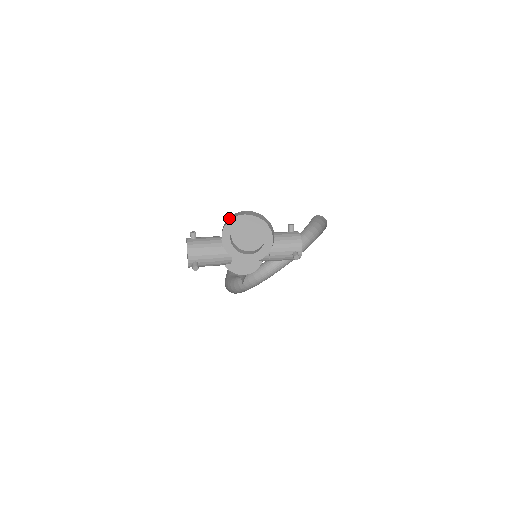
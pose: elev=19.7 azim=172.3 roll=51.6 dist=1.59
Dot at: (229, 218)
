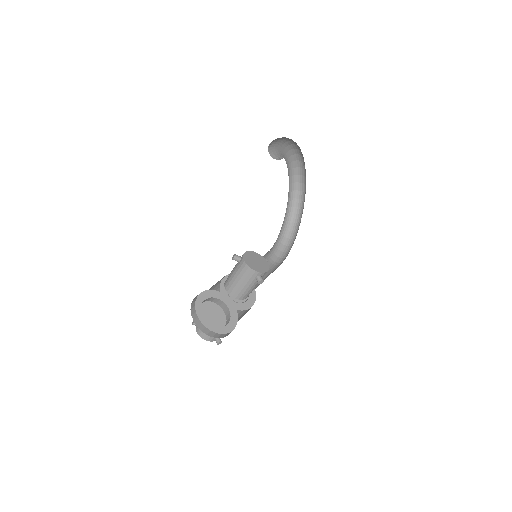
Dot at: (192, 312)
